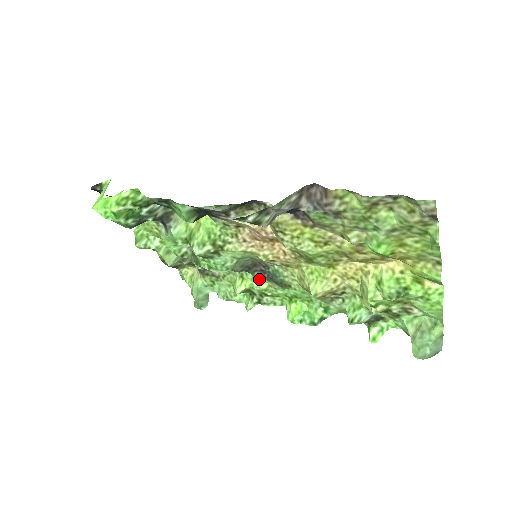
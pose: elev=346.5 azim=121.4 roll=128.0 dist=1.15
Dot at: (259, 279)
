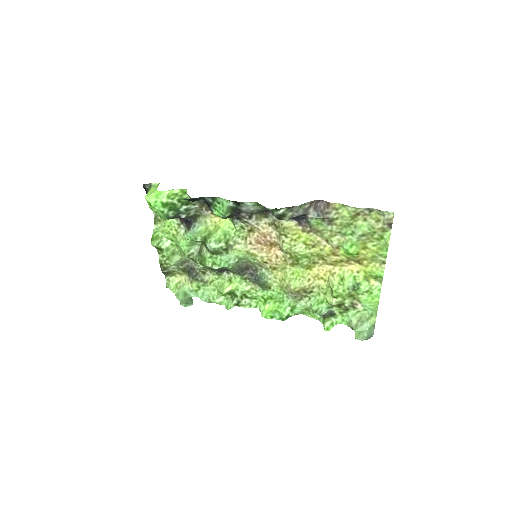
Dot at: (245, 282)
